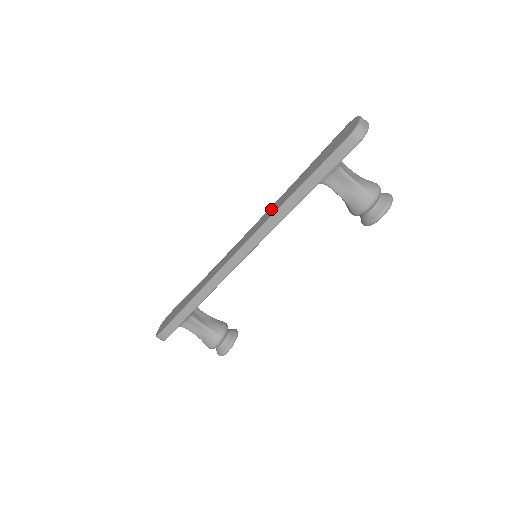
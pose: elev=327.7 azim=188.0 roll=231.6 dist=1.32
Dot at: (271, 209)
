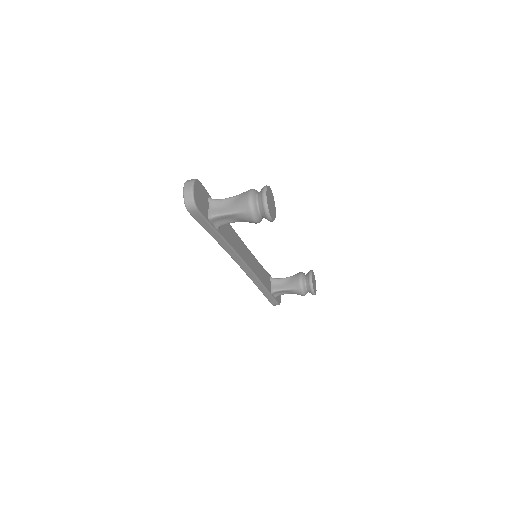
Dot at: occluded
